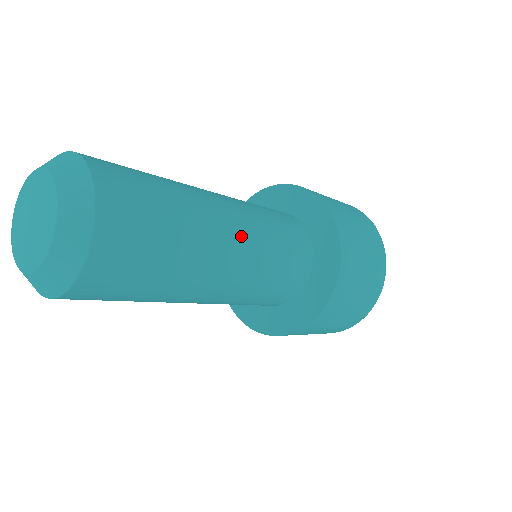
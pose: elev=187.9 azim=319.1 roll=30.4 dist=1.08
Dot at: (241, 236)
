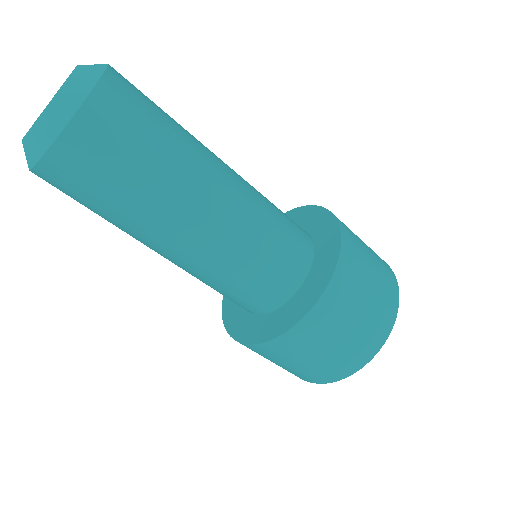
Dot at: occluded
